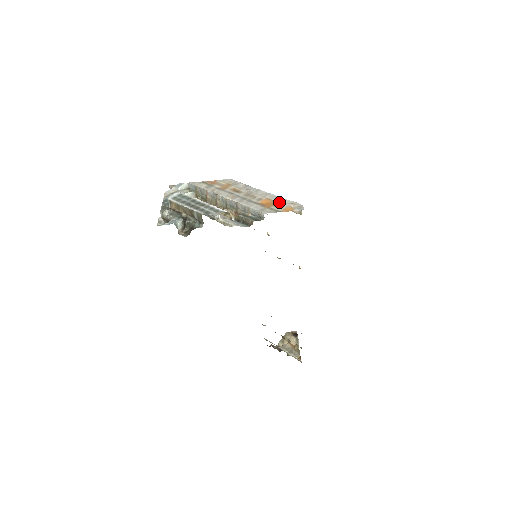
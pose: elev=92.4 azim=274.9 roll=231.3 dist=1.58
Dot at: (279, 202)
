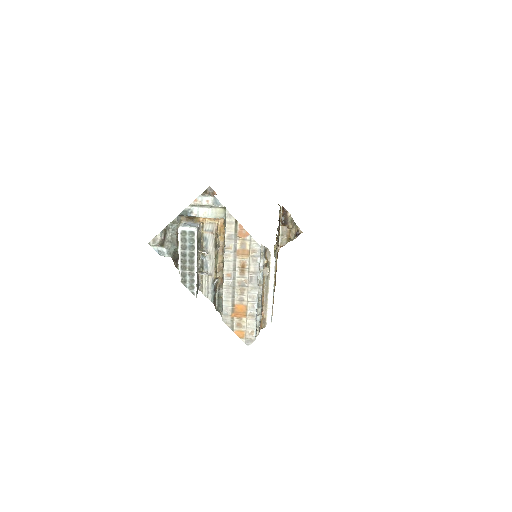
Dot at: (247, 320)
